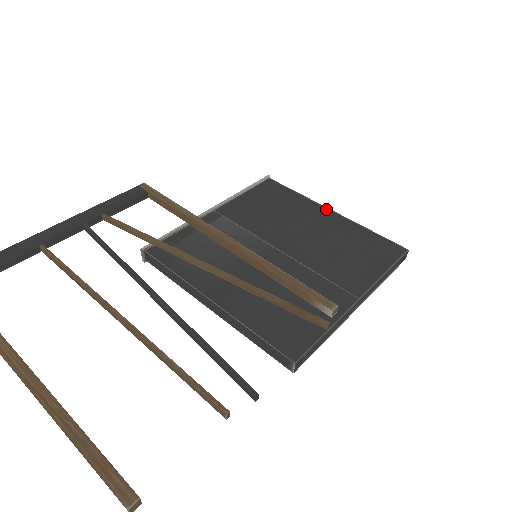
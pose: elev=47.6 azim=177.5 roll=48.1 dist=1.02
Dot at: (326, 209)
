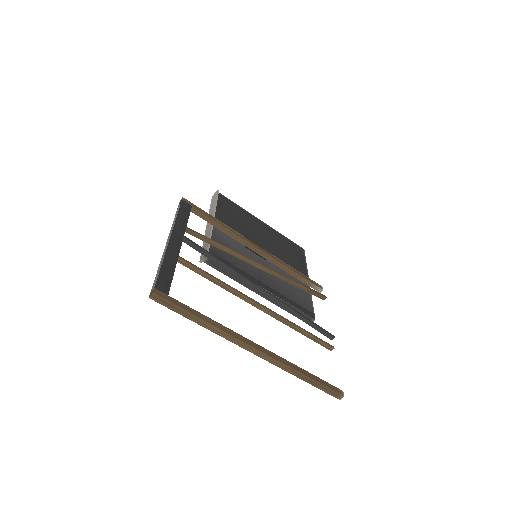
Dot at: (260, 221)
